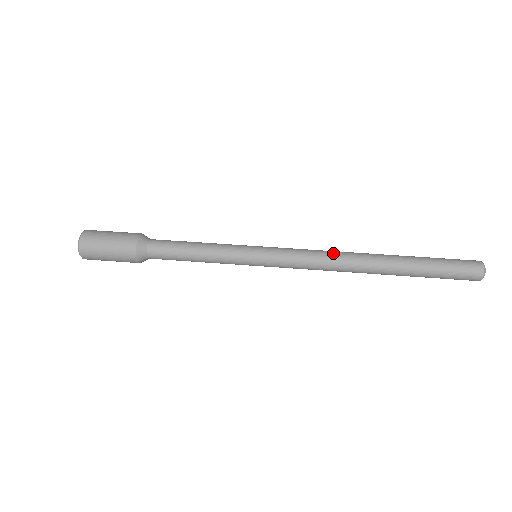
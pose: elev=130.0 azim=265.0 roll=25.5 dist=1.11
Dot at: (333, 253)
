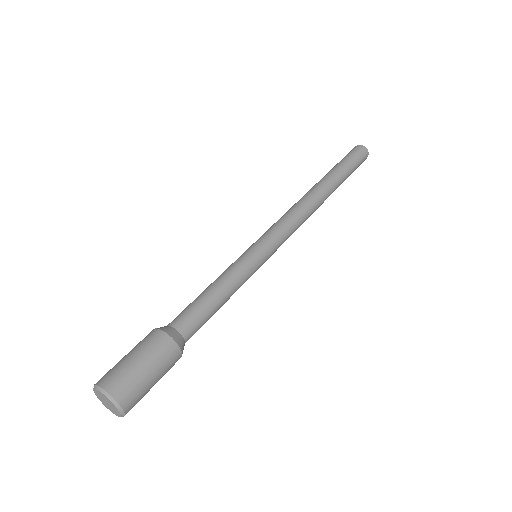
Dot at: (293, 205)
